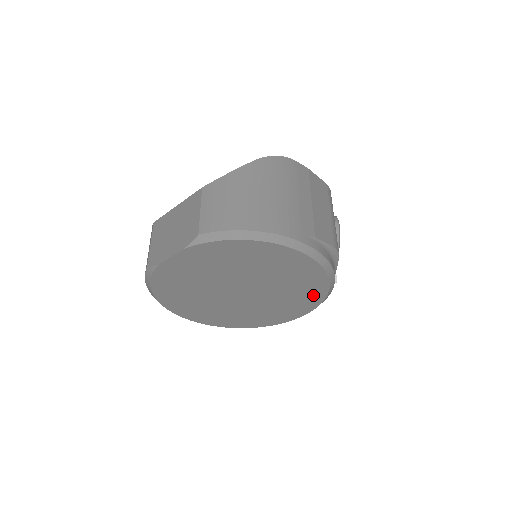
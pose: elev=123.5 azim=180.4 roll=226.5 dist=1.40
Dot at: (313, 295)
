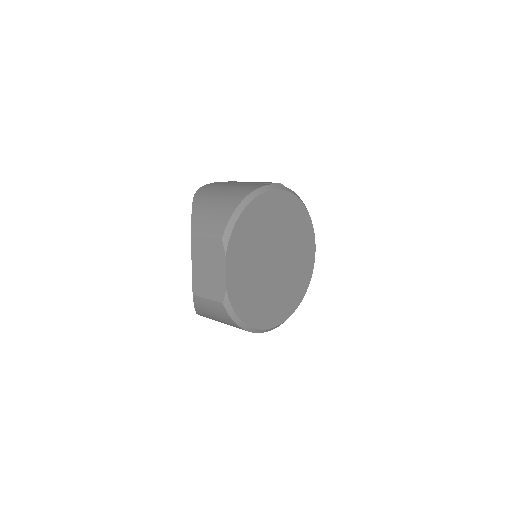
Dot at: (303, 219)
